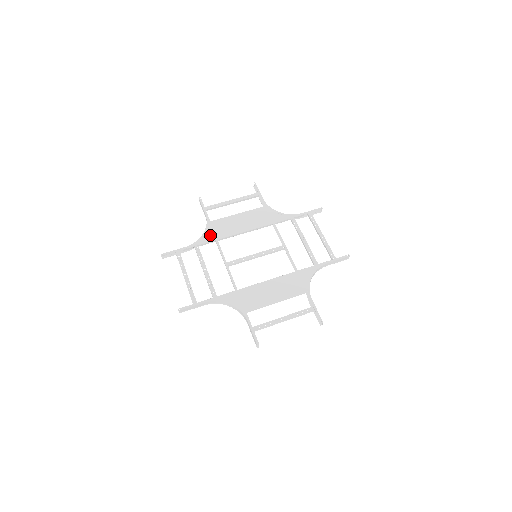
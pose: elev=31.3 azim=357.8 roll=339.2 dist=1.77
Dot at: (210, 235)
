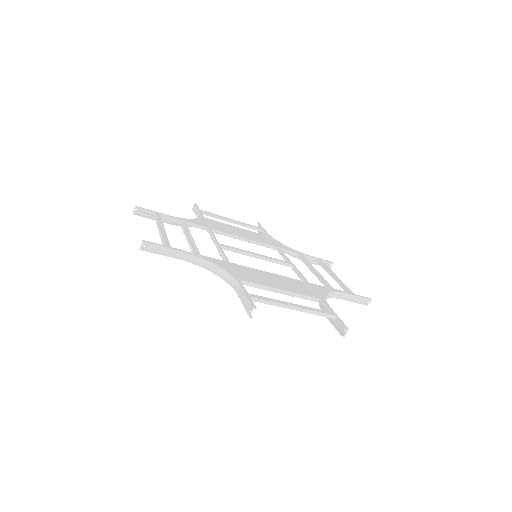
Dot at: (202, 222)
